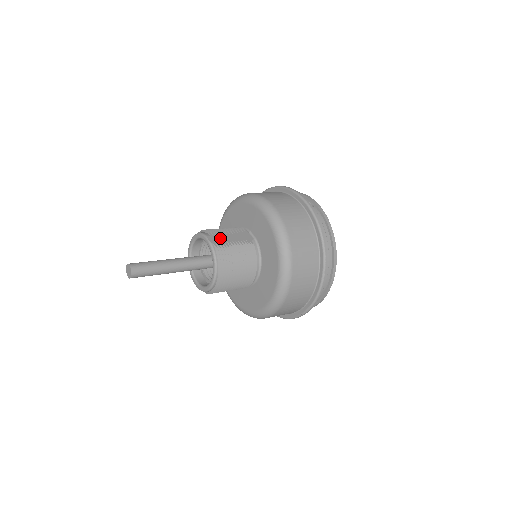
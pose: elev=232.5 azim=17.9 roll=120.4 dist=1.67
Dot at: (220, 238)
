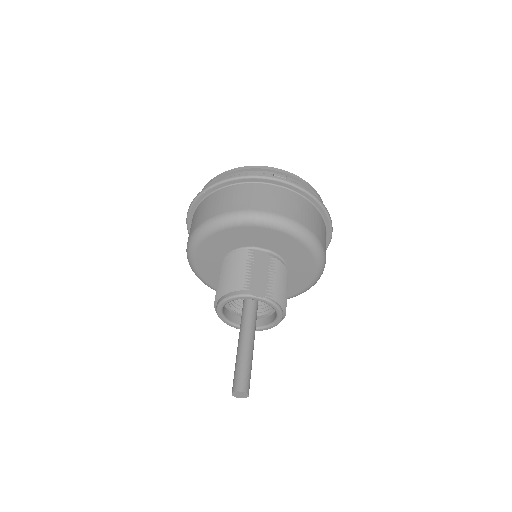
Dot at: (258, 284)
